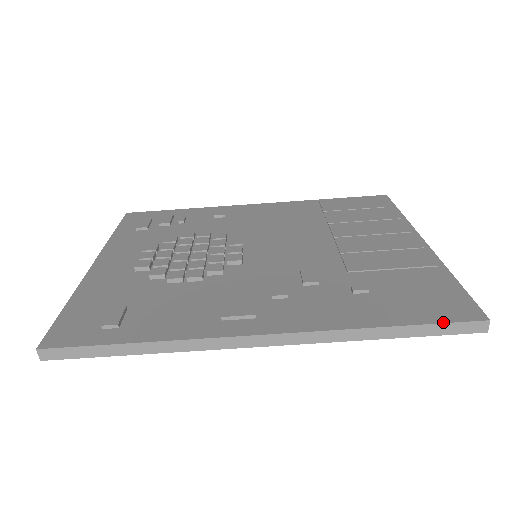
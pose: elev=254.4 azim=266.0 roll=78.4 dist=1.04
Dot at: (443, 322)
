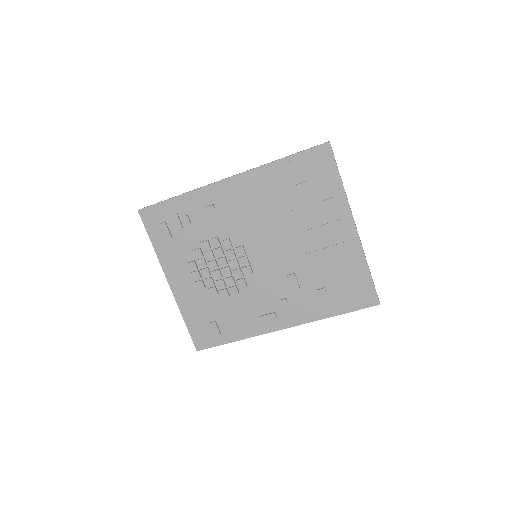
Dot at: (360, 309)
